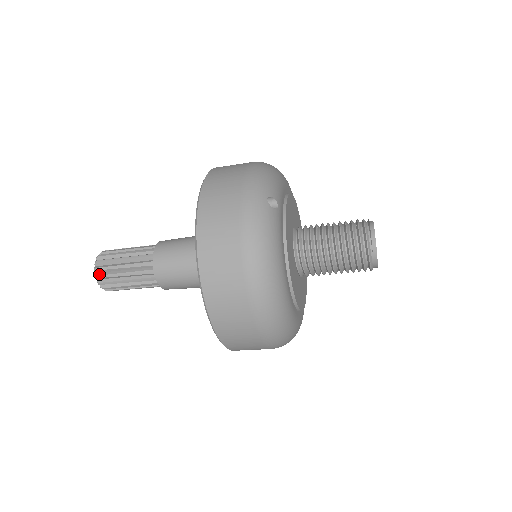
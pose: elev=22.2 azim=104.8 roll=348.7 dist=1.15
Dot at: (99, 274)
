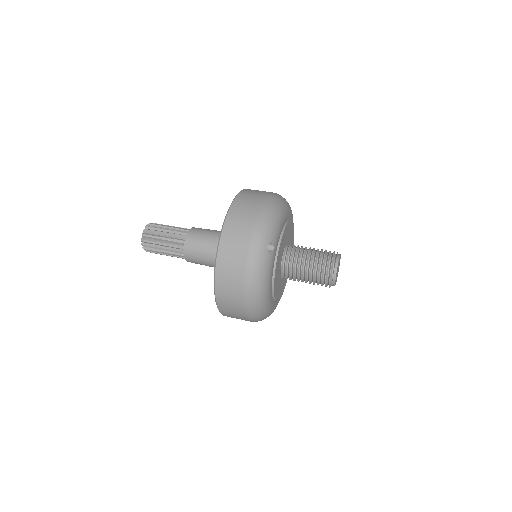
Dot at: (145, 244)
